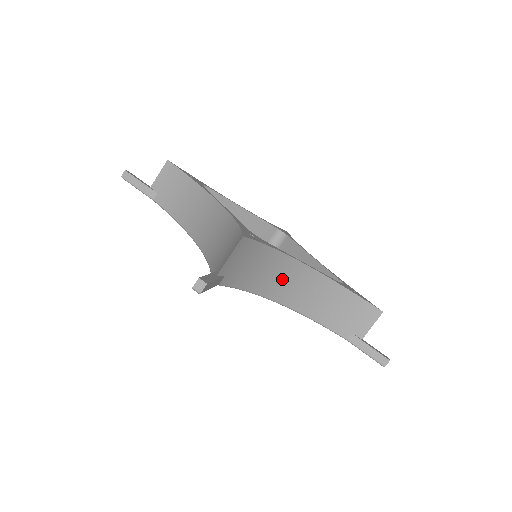
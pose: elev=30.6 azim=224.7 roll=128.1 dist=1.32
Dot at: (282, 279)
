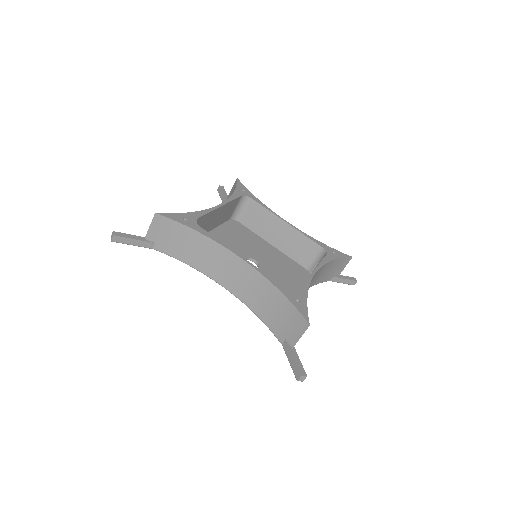
Dot at: occluded
